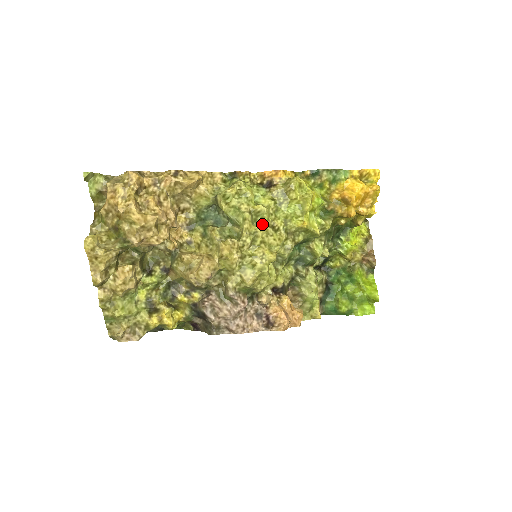
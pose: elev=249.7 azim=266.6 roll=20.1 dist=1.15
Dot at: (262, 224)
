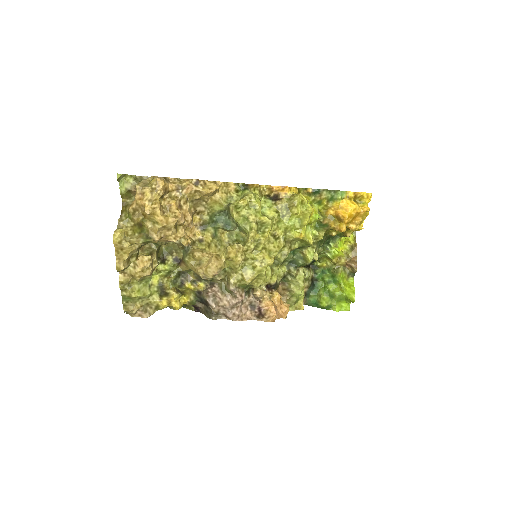
Dot at: (265, 233)
